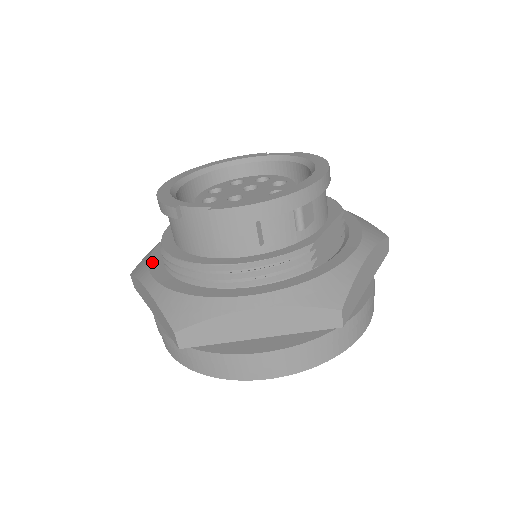
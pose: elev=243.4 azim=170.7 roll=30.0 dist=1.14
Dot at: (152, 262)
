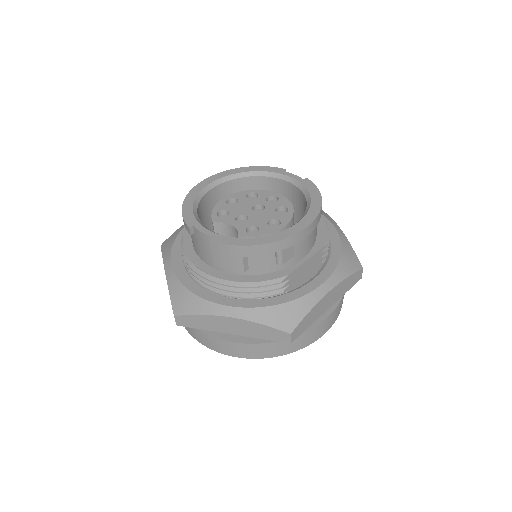
Dot at: (175, 246)
